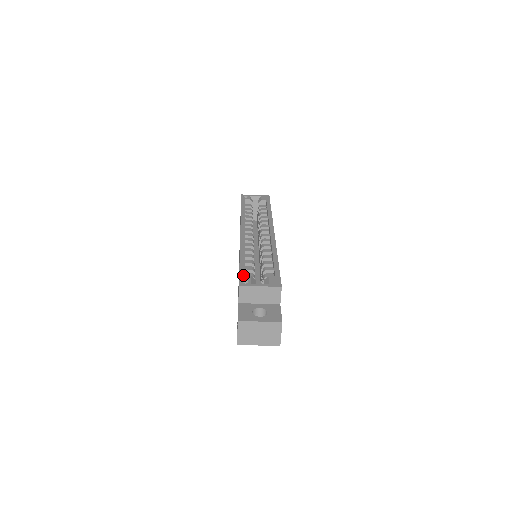
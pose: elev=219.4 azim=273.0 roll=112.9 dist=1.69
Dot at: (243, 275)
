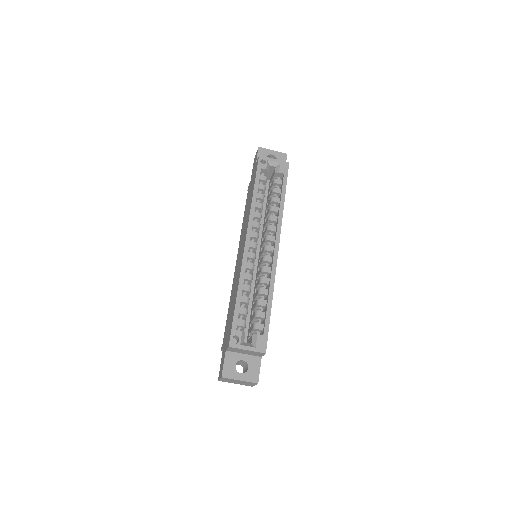
Dot at: (235, 330)
